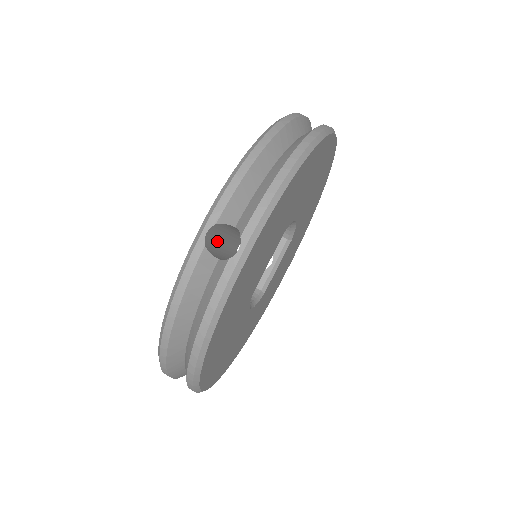
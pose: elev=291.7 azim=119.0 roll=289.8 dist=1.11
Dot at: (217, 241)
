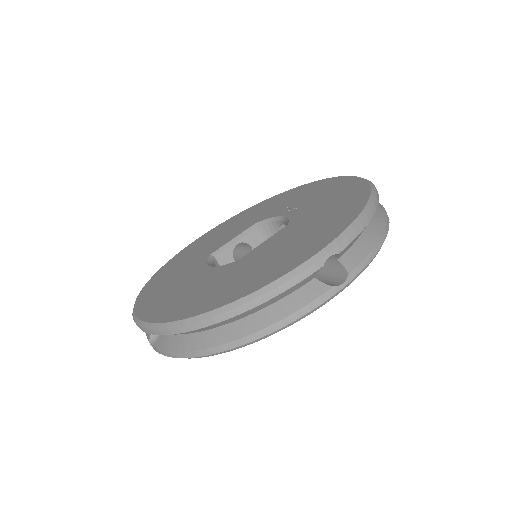
Dot at: occluded
